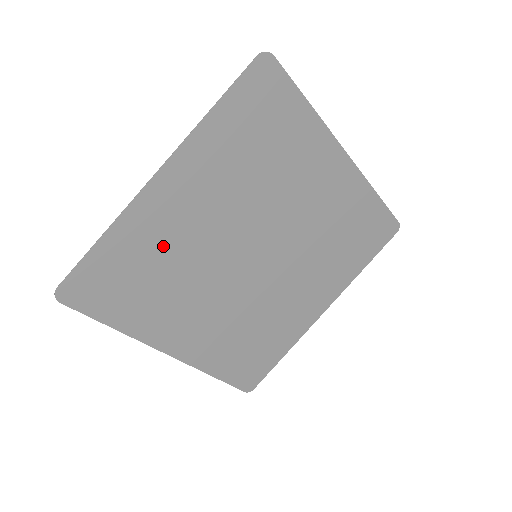
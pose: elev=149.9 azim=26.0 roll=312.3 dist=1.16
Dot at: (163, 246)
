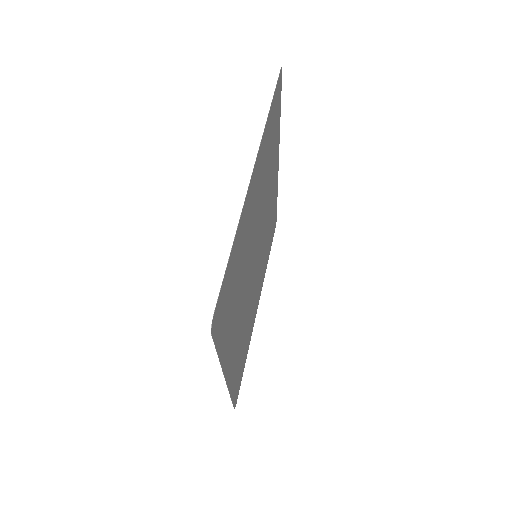
Dot at: (240, 347)
